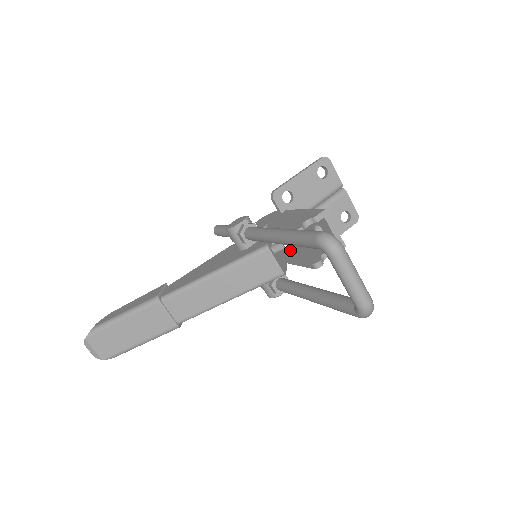
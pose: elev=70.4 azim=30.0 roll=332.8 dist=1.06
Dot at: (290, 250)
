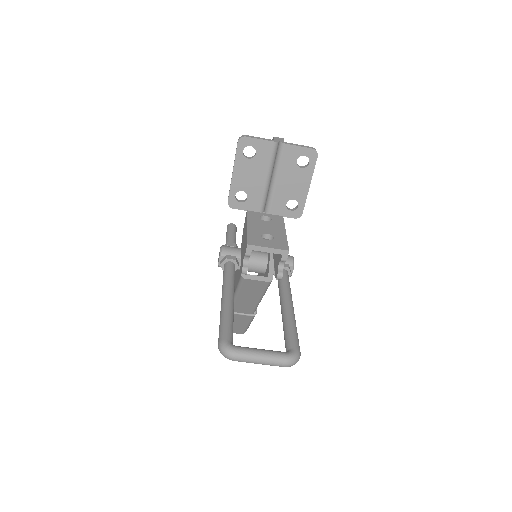
Dot at: occluded
